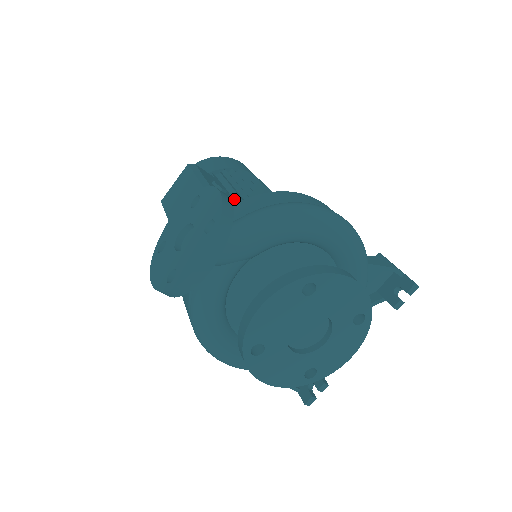
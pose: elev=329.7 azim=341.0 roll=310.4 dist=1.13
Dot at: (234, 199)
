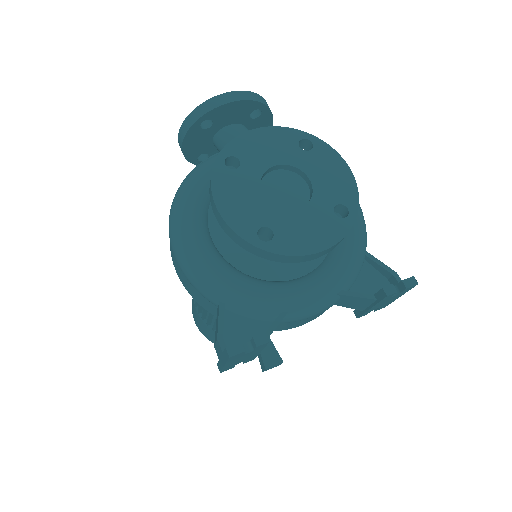
Dot at: occluded
